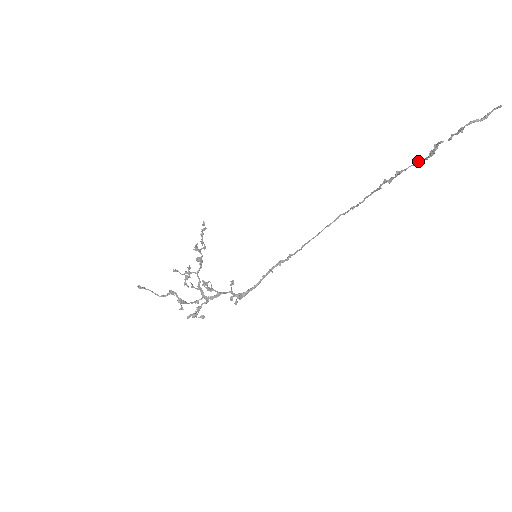
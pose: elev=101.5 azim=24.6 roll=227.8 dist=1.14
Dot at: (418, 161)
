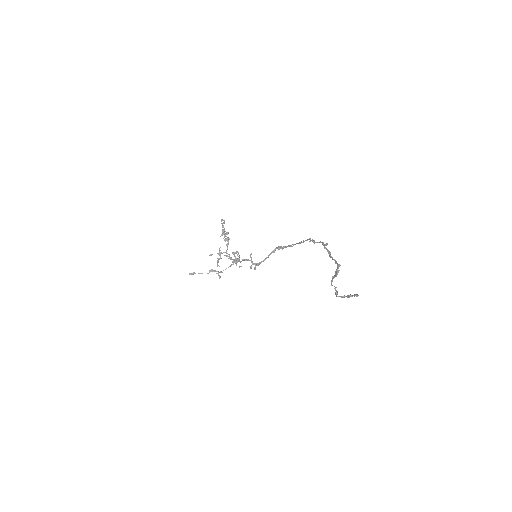
Dot at: occluded
